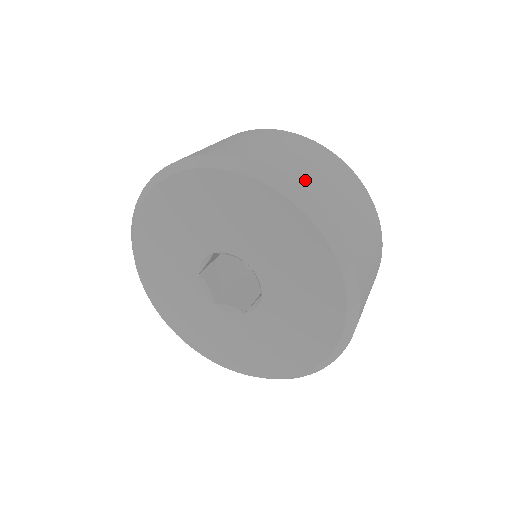
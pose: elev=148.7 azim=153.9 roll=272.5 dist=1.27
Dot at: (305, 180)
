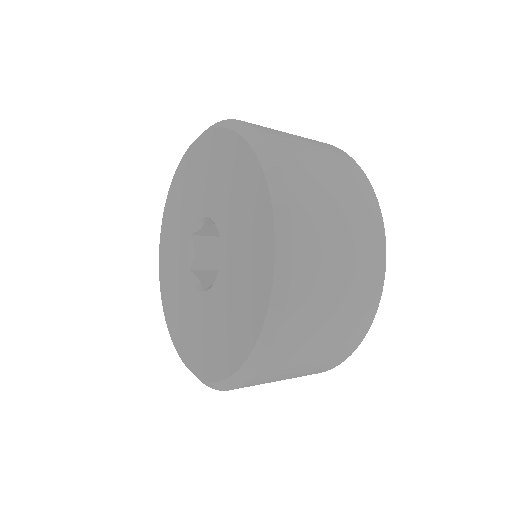
Dot at: (299, 175)
